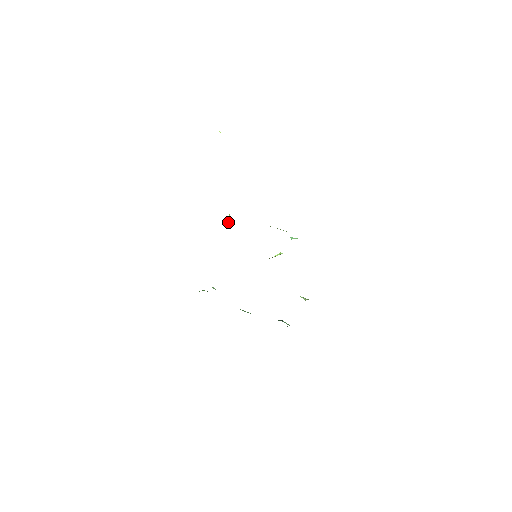
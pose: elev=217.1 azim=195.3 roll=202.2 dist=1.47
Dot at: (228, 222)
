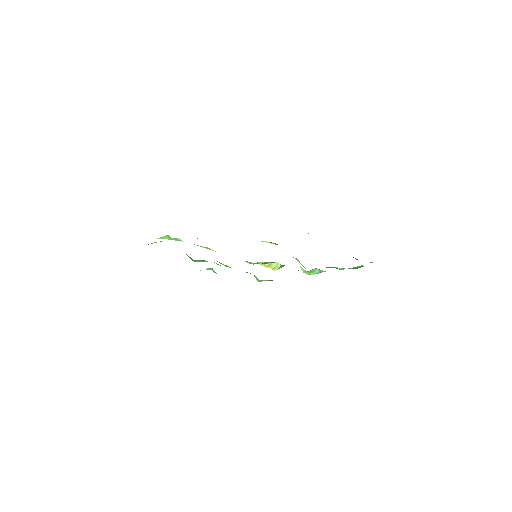
Dot at: (266, 242)
